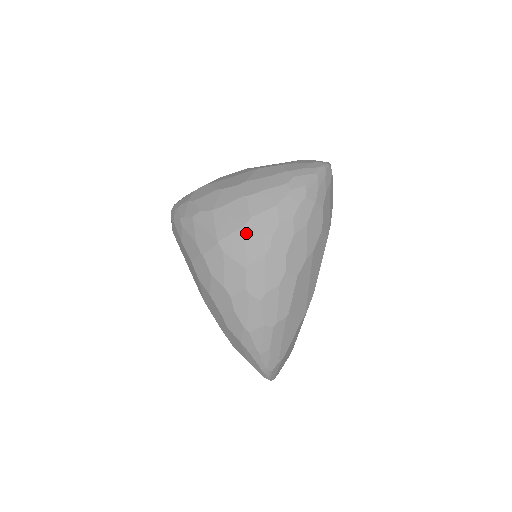
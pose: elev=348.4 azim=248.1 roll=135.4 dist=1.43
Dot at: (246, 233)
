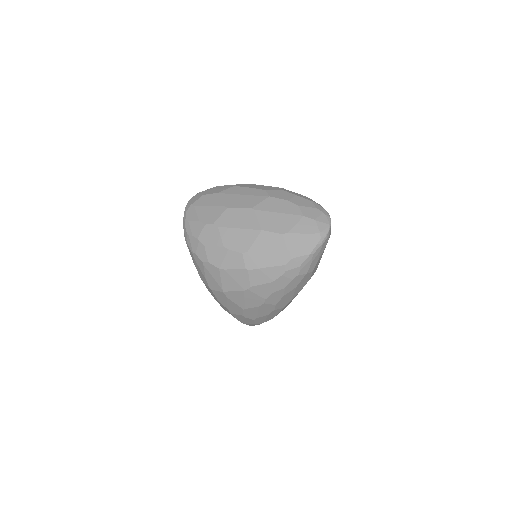
Dot at: (245, 294)
